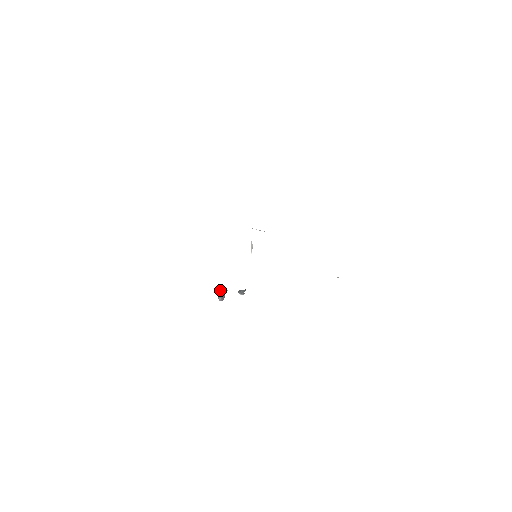
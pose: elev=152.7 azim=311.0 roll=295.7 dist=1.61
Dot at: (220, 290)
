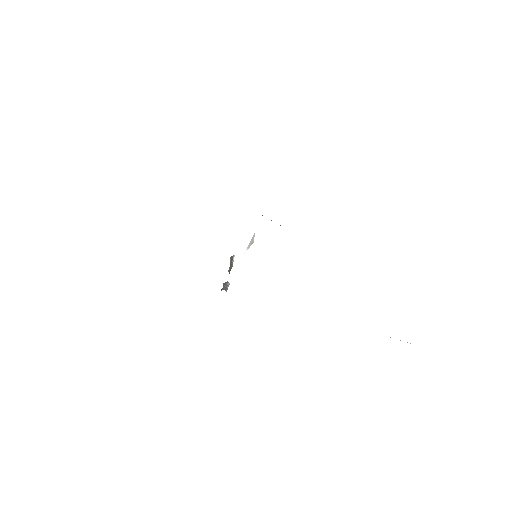
Dot at: (231, 260)
